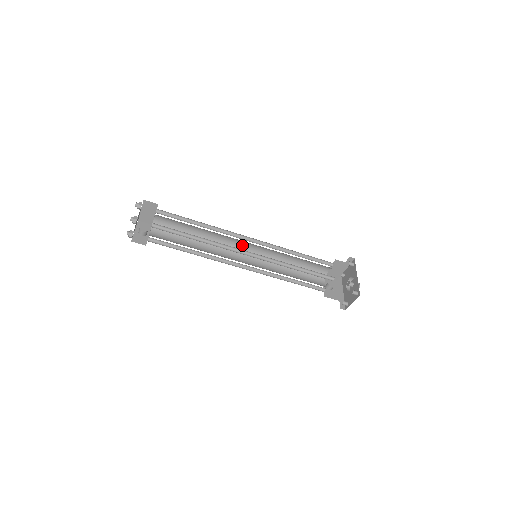
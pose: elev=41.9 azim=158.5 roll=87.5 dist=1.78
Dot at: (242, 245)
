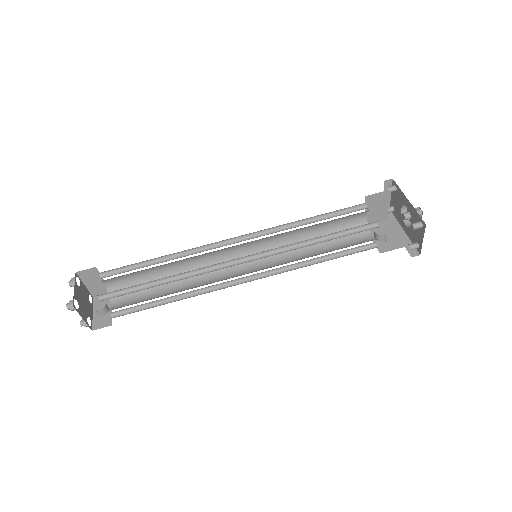
Dot at: (232, 252)
